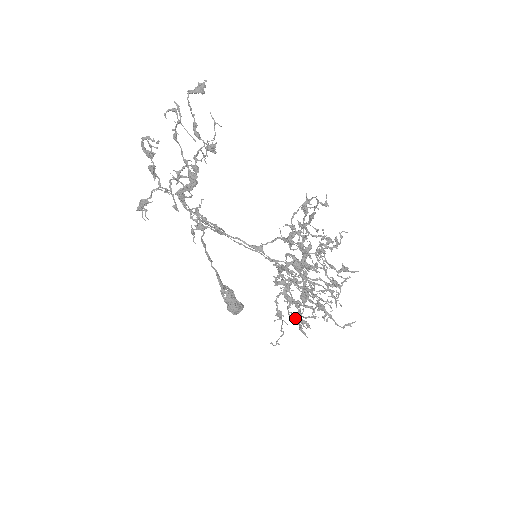
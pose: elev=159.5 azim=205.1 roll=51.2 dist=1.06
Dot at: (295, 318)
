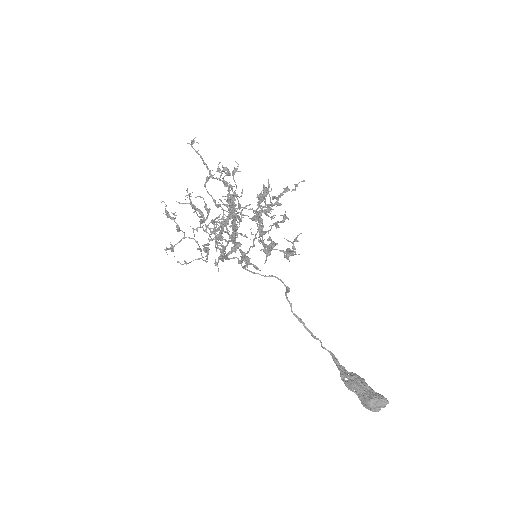
Dot at: (245, 263)
